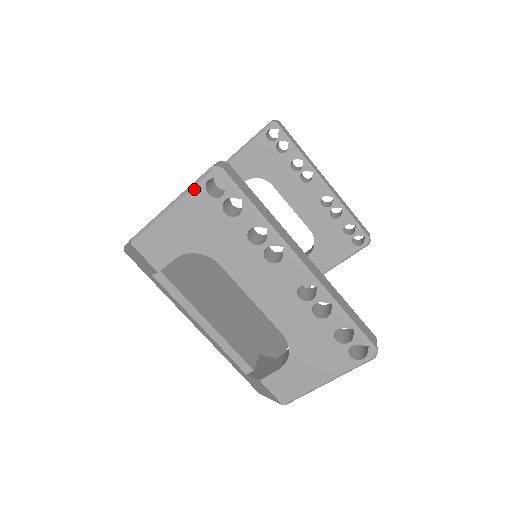
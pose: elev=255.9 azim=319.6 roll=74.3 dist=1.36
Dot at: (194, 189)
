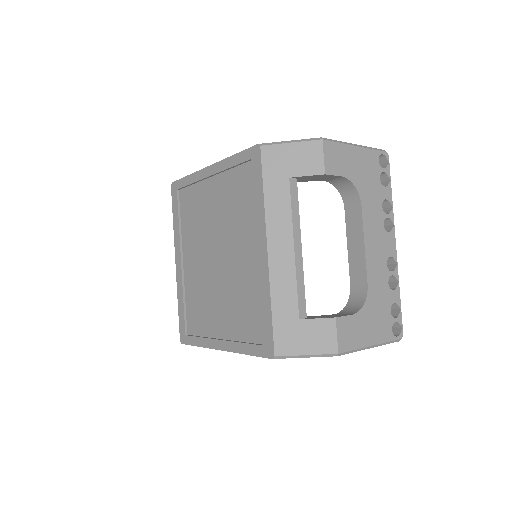
Dot at: (374, 151)
